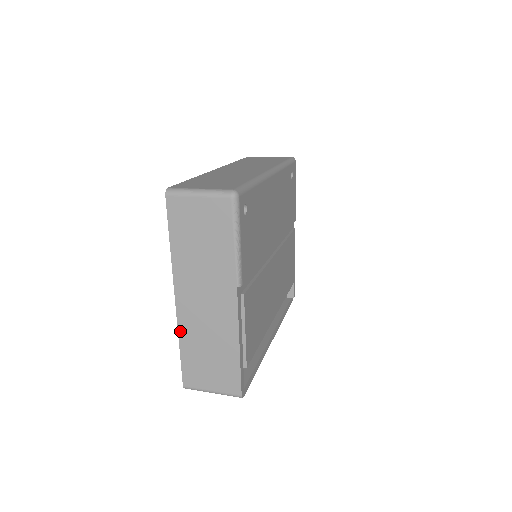
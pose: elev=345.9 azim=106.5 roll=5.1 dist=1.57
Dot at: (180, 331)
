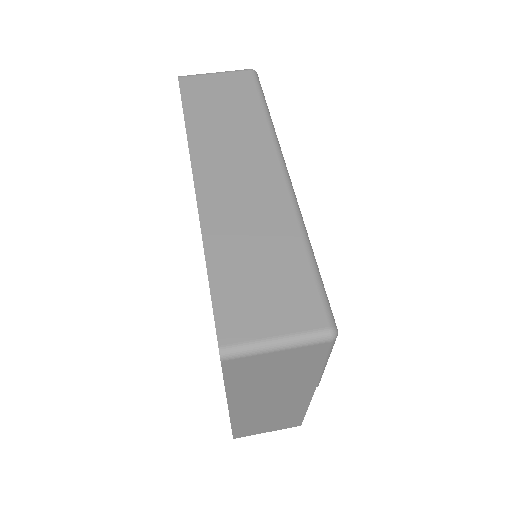
Dot at: (233, 421)
